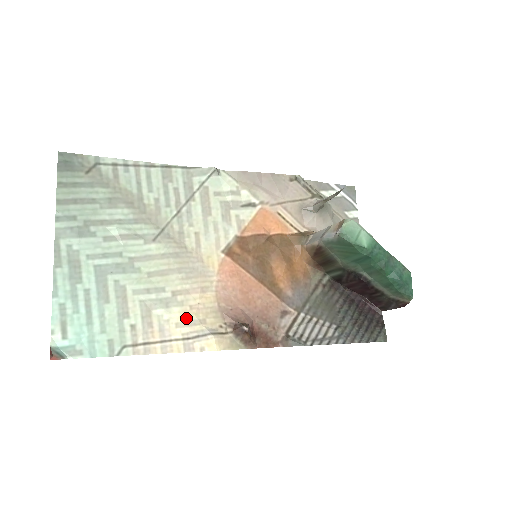
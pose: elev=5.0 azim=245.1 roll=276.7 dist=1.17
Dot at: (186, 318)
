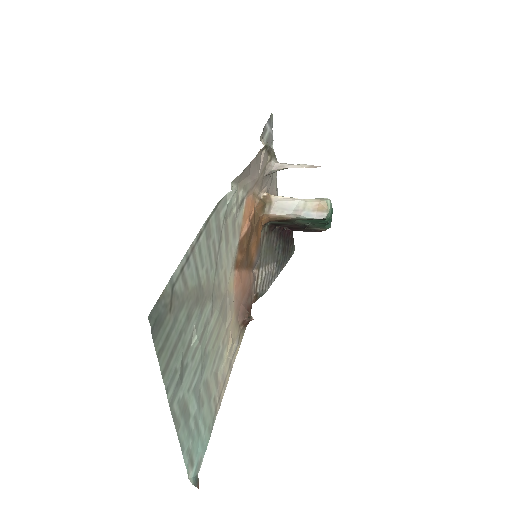
Dot at: (229, 351)
